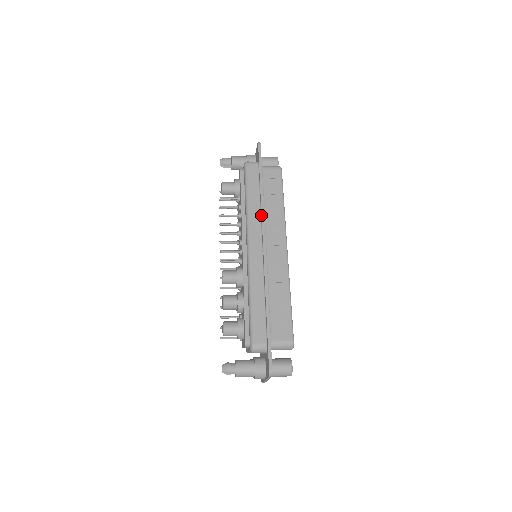
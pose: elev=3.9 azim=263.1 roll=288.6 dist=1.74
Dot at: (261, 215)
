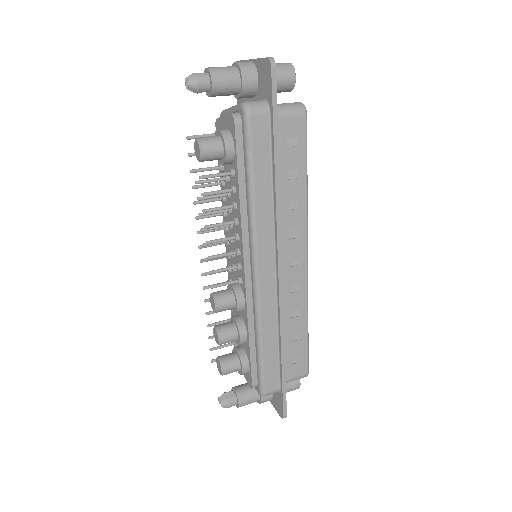
Dot at: (276, 220)
